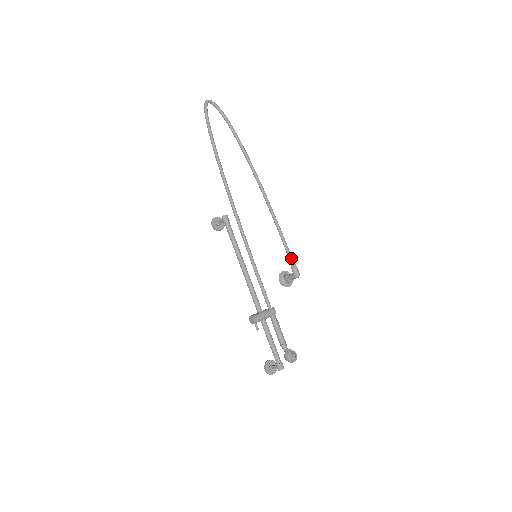
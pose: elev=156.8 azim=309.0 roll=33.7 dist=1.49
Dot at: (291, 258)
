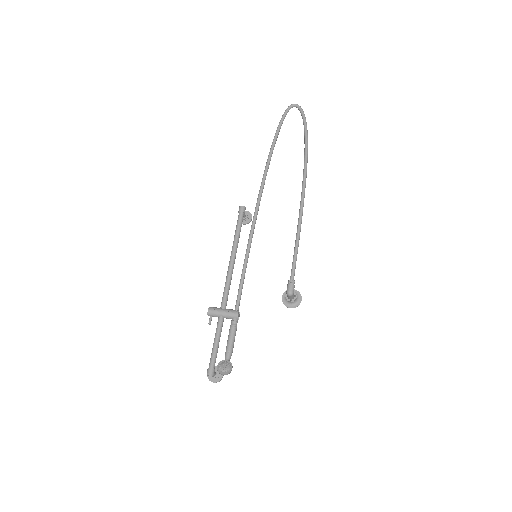
Dot at: (292, 272)
